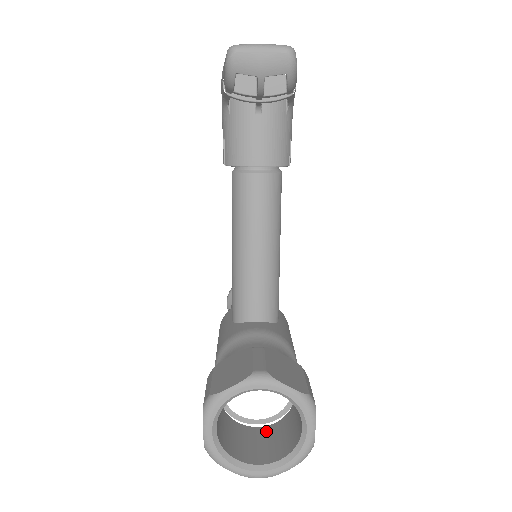
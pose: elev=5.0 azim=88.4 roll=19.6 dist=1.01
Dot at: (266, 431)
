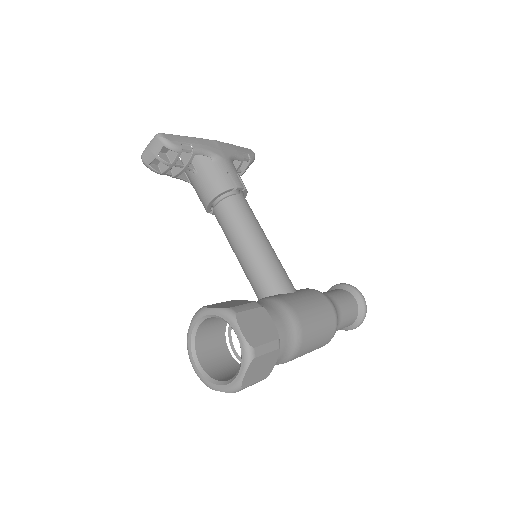
Dot at: occluded
